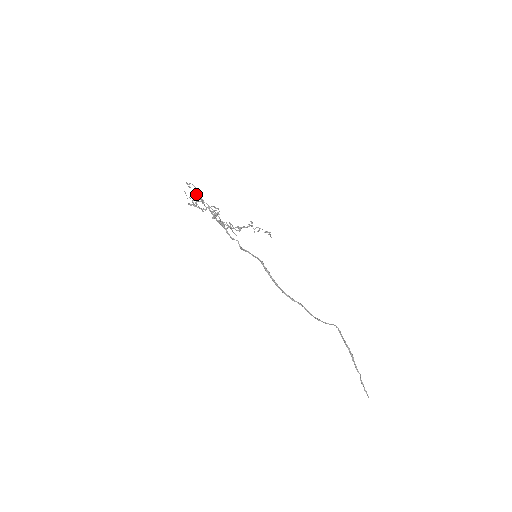
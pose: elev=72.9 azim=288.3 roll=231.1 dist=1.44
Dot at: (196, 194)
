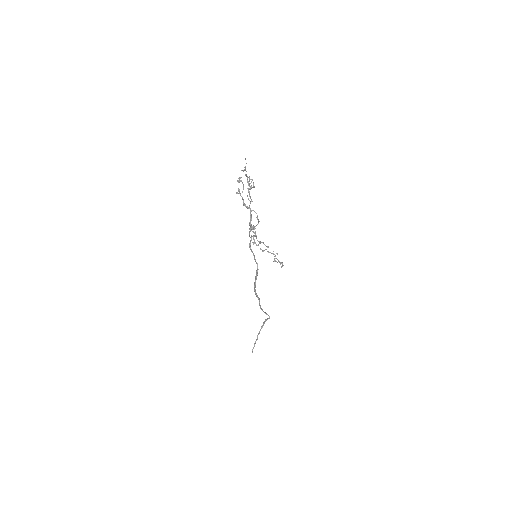
Dot at: (249, 189)
